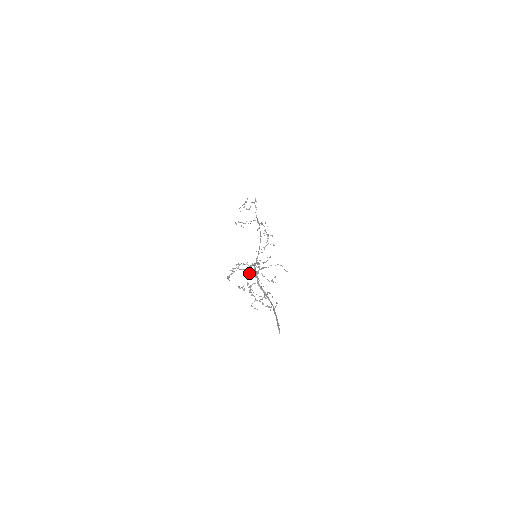
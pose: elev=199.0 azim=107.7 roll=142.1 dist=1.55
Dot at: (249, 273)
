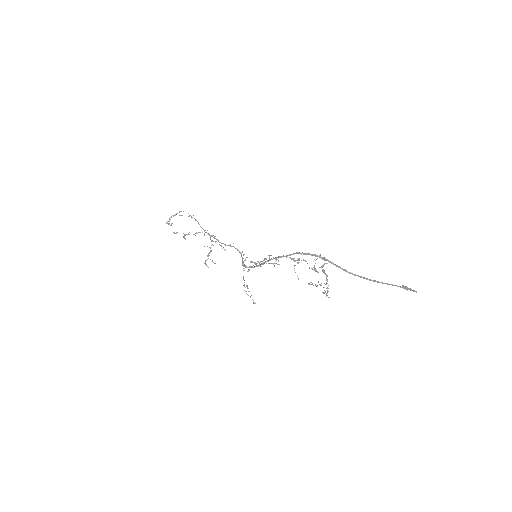
Dot at: occluded
